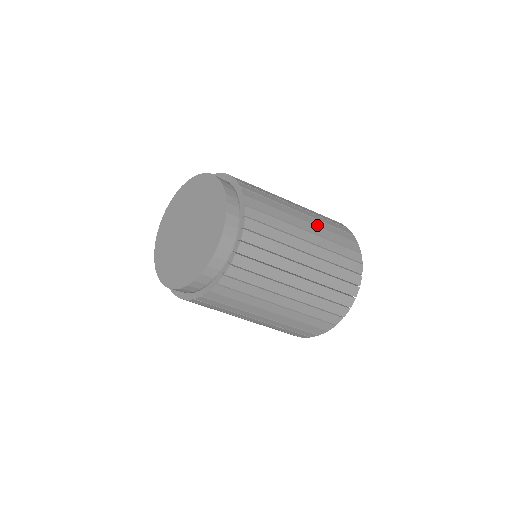
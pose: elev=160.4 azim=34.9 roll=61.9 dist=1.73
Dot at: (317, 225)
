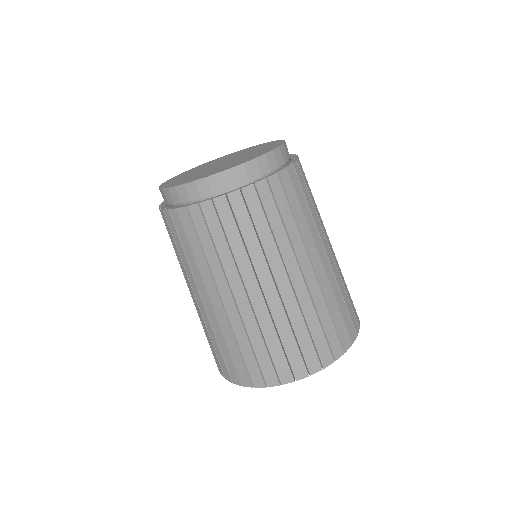
Dot at: occluded
